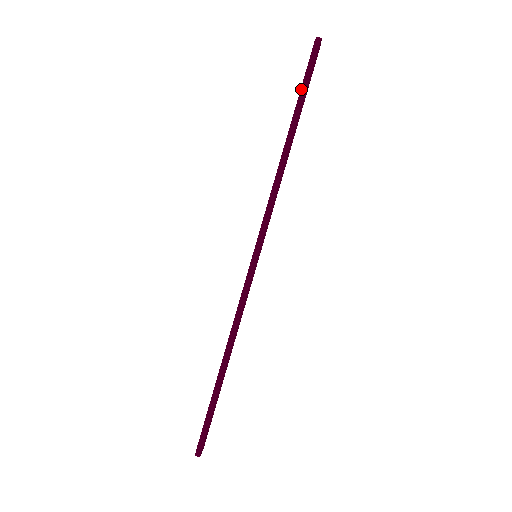
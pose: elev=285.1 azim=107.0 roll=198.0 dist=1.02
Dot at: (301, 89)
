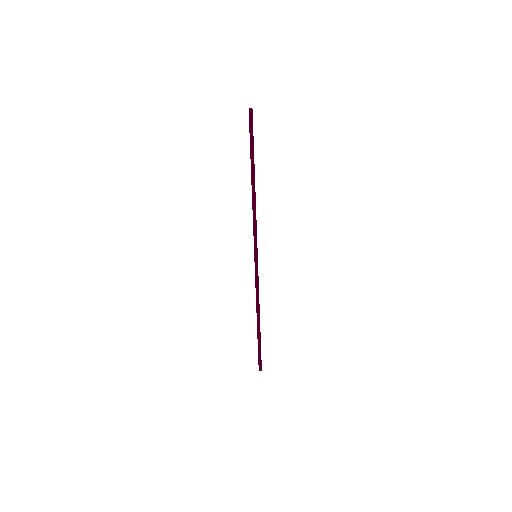
Dot at: (250, 150)
